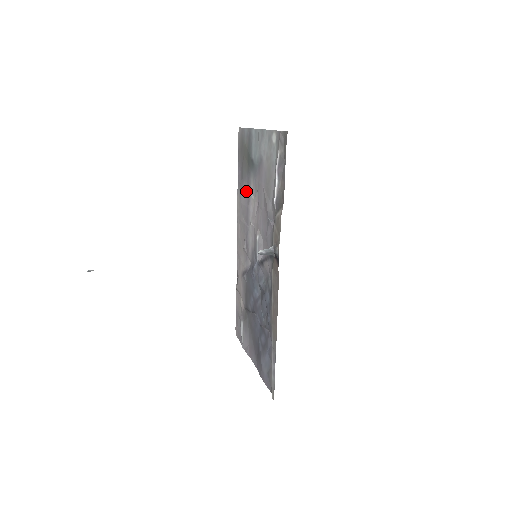
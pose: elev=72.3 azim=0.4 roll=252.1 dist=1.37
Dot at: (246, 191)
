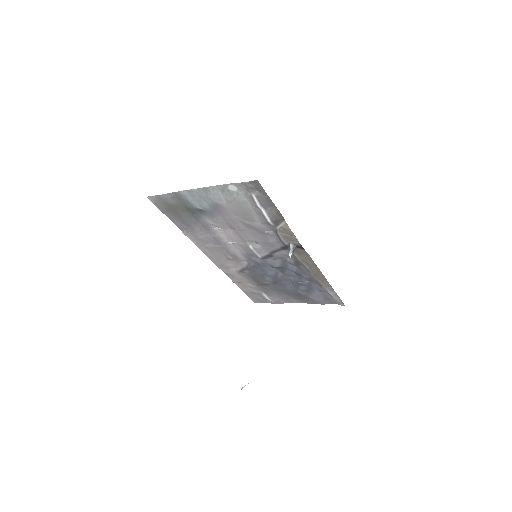
Dot at: (202, 229)
